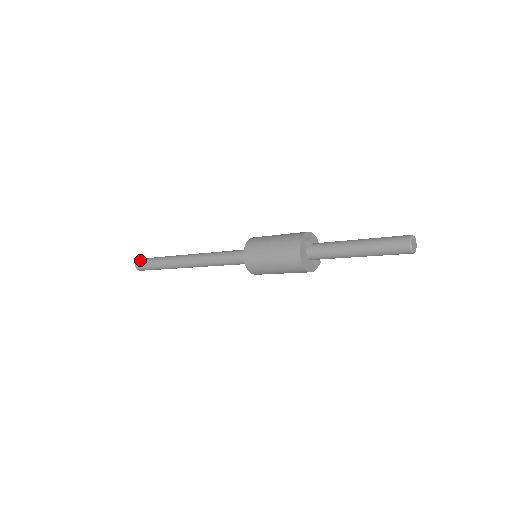
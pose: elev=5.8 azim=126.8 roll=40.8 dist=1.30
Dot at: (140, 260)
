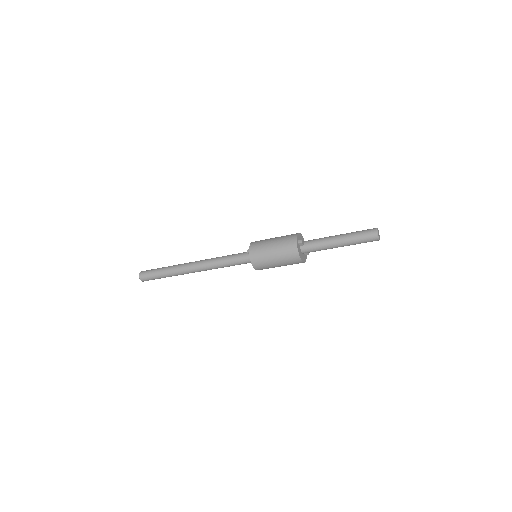
Dot at: (143, 274)
